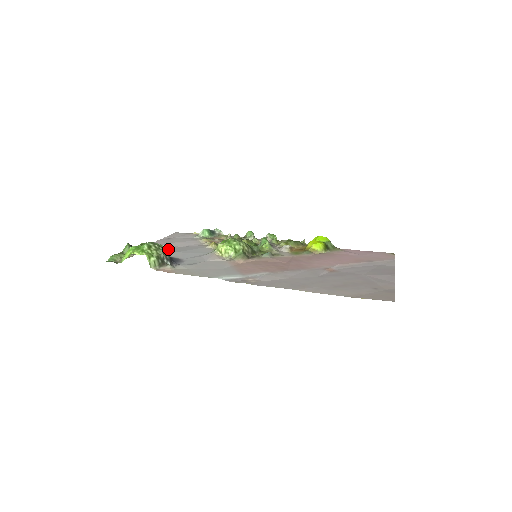
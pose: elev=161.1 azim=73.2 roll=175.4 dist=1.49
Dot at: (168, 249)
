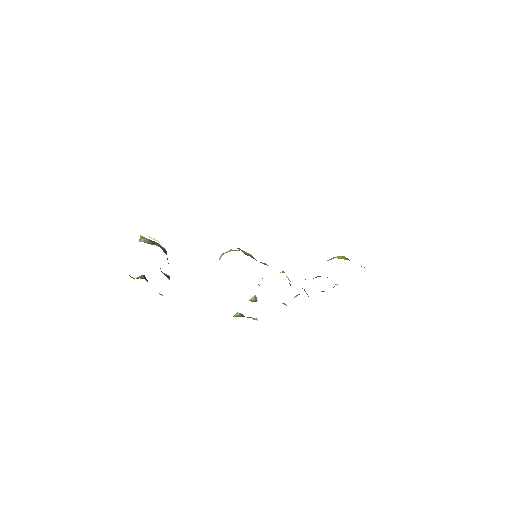
Dot at: occluded
